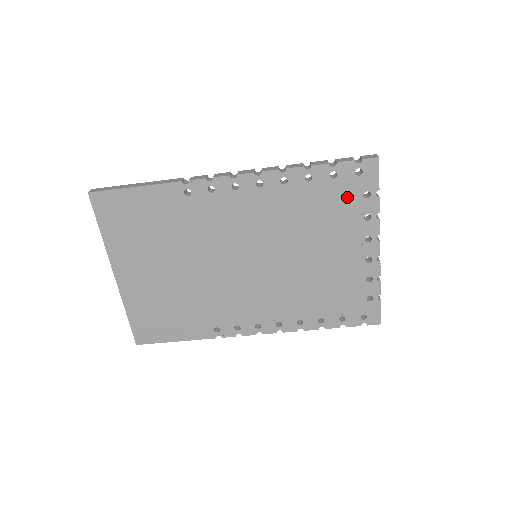
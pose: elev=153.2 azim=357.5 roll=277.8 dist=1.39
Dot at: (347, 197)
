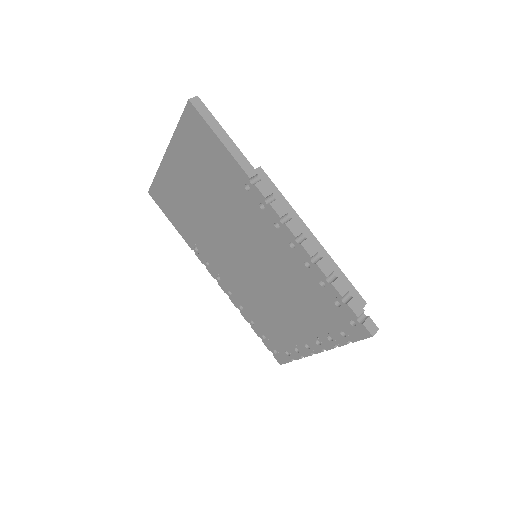
Dot at: (332, 319)
